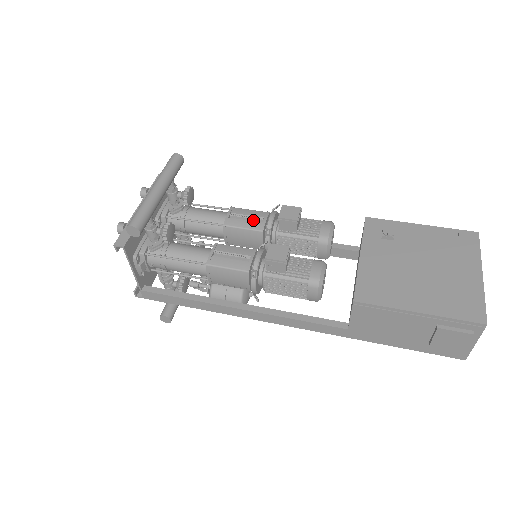
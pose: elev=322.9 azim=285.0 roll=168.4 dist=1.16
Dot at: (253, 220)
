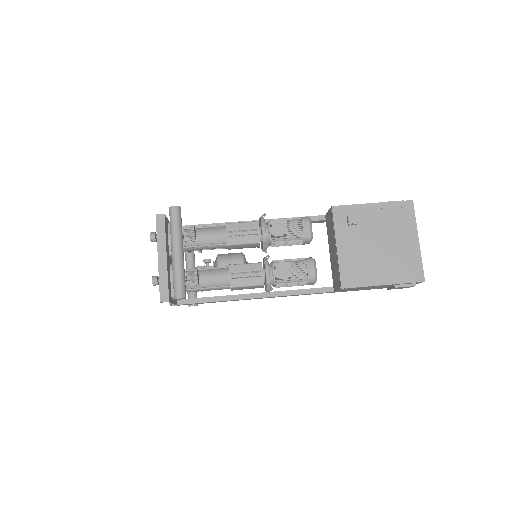
Dot at: (248, 233)
